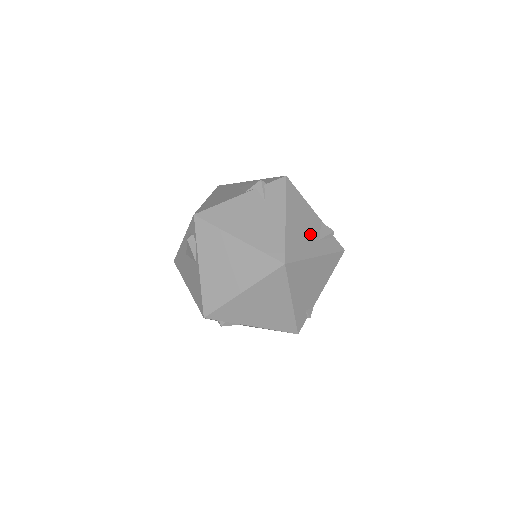
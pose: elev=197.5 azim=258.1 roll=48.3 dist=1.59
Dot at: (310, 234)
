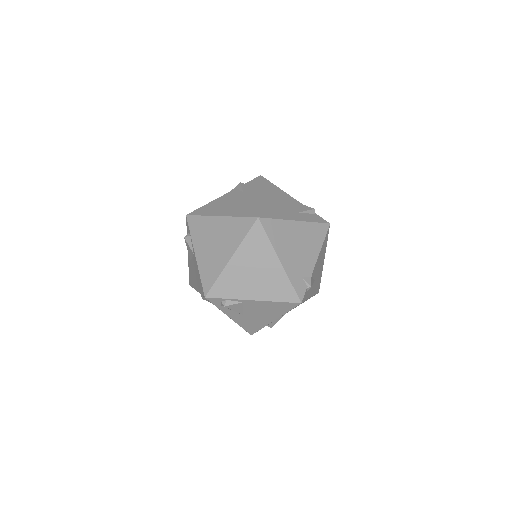
Dot at: (287, 208)
